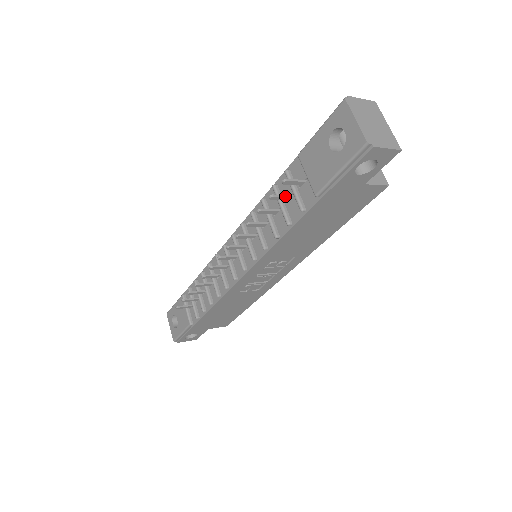
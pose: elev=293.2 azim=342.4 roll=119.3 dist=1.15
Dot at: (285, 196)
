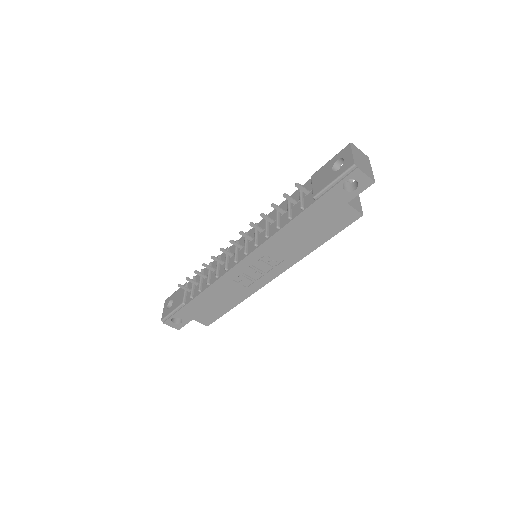
Dot at: (294, 199)
